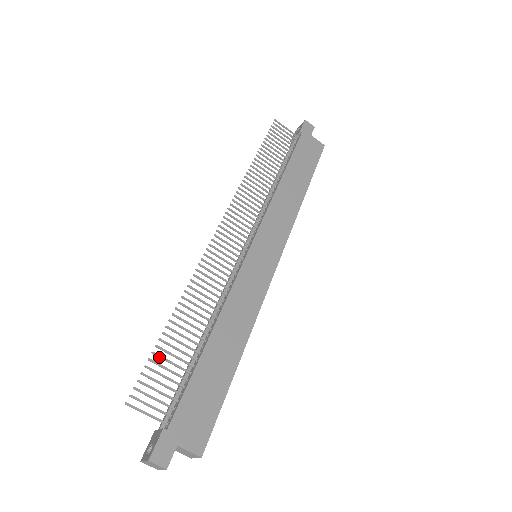
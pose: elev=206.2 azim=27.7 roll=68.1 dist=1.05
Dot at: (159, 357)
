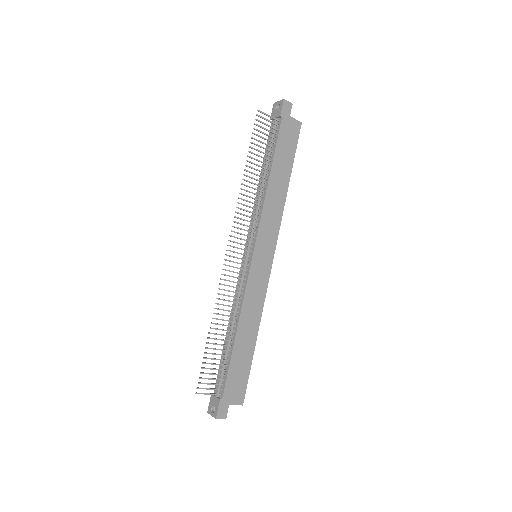
Dot at: occluded
